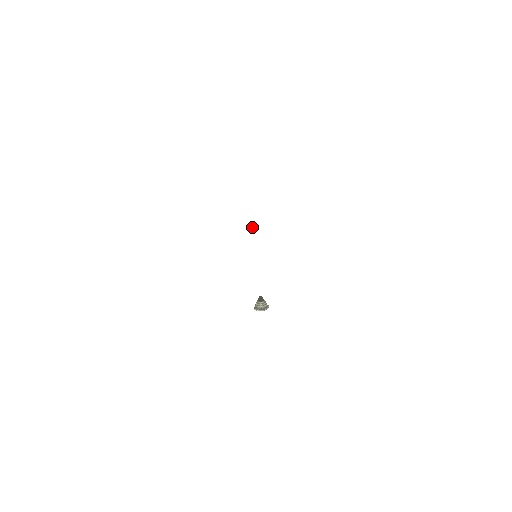
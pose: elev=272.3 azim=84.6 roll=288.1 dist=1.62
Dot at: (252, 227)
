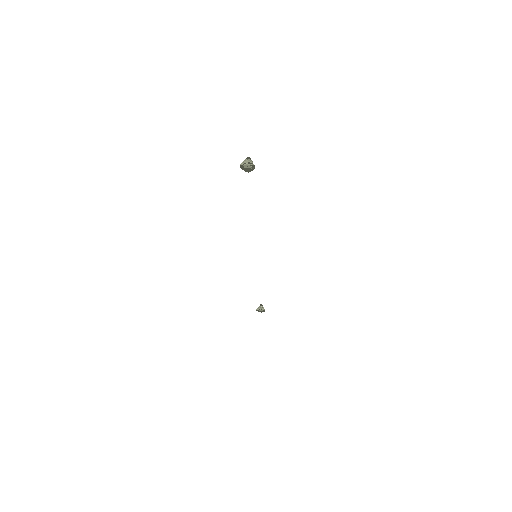
Dot at: (260, 306)
